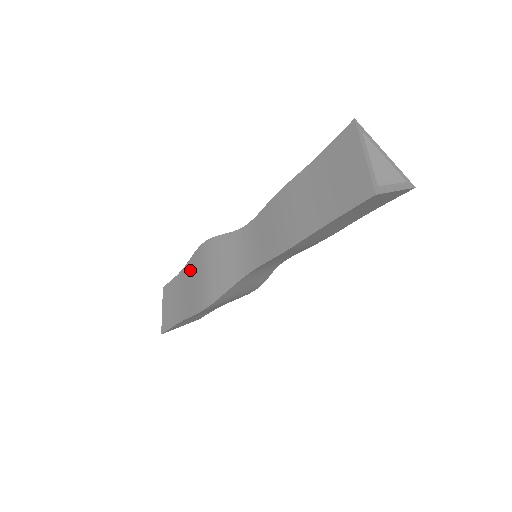
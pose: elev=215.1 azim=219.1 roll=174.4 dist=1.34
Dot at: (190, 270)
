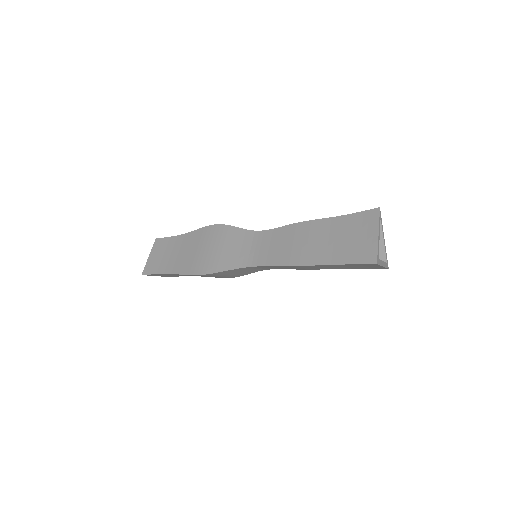
Dot at: (193, 239)
